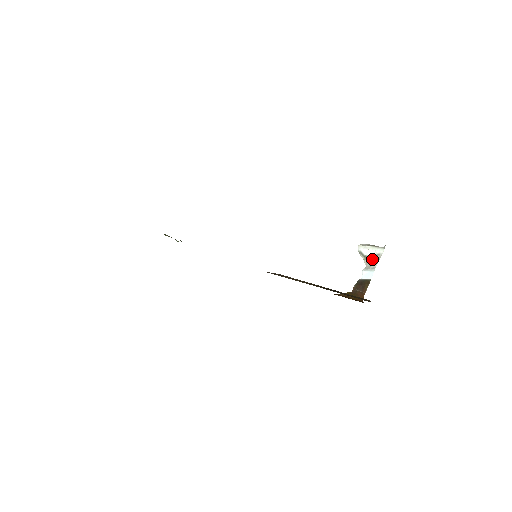
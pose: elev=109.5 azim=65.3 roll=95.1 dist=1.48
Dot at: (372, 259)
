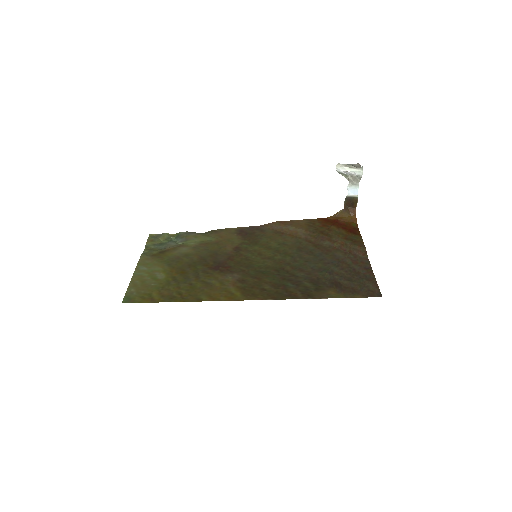
Dot at: (353, 178)
